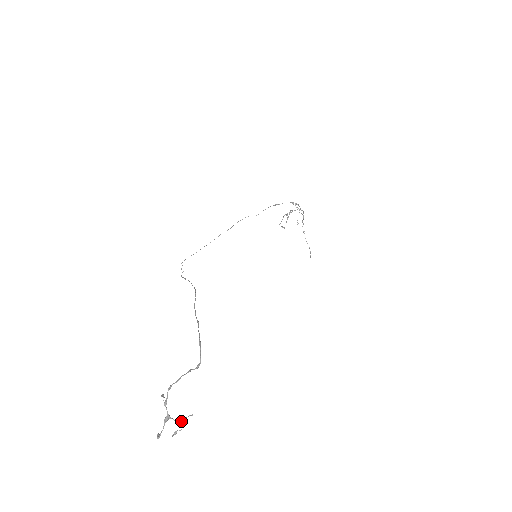
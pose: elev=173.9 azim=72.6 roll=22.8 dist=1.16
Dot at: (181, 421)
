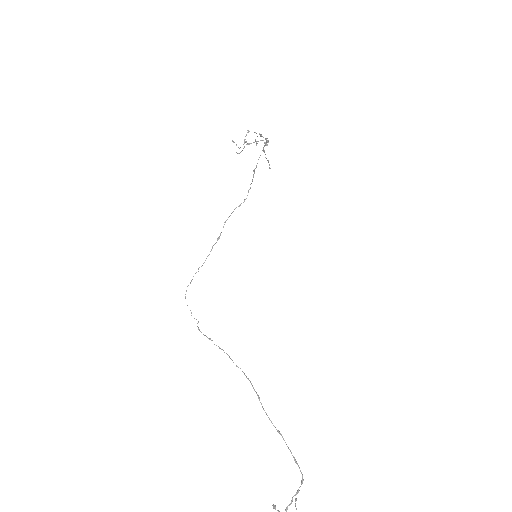
Dot at: out of frame
